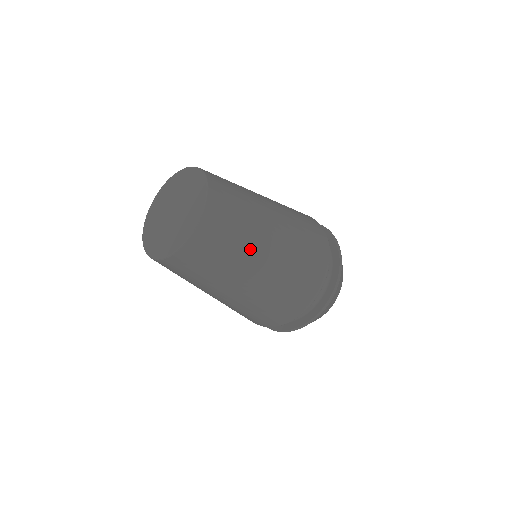
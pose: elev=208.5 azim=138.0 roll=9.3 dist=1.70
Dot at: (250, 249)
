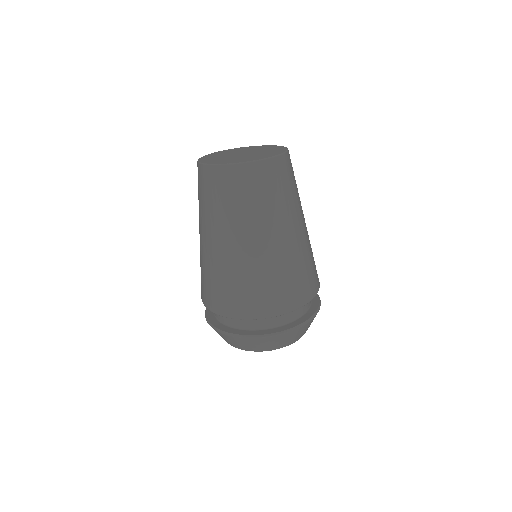
Dot at: (257, 222)
